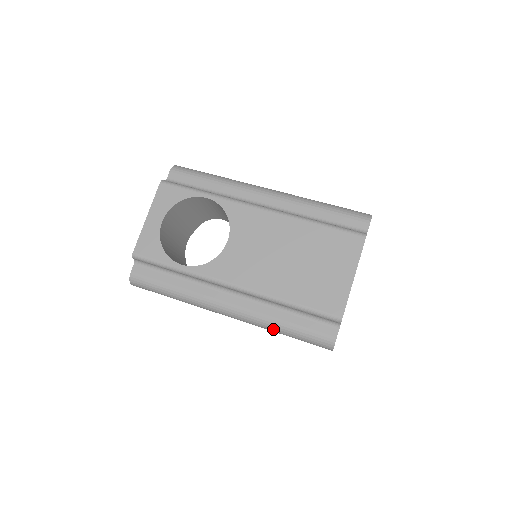
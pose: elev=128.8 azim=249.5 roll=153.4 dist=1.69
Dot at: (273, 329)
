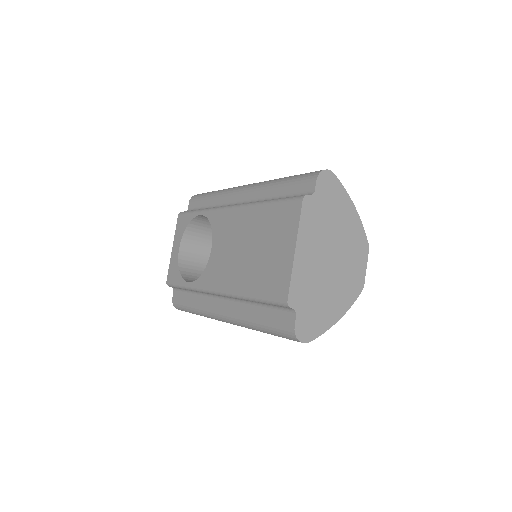
Dot at: (254, 329)
